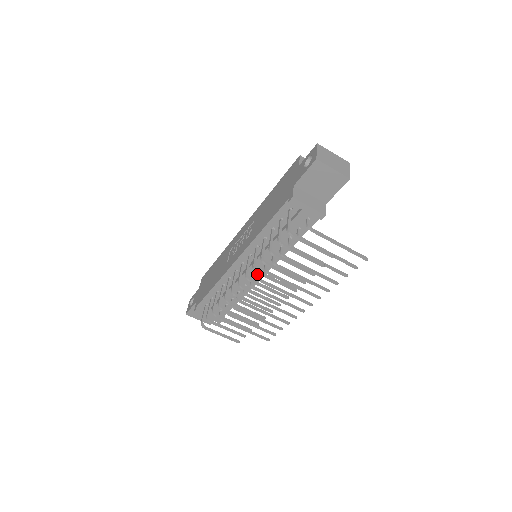
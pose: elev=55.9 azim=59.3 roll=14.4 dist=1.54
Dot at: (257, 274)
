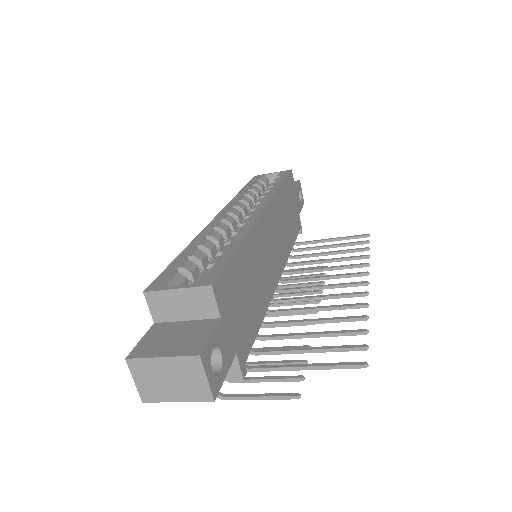
Dot at: occluded
